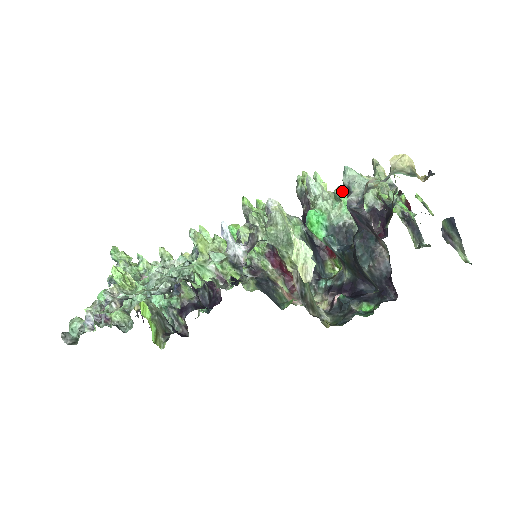
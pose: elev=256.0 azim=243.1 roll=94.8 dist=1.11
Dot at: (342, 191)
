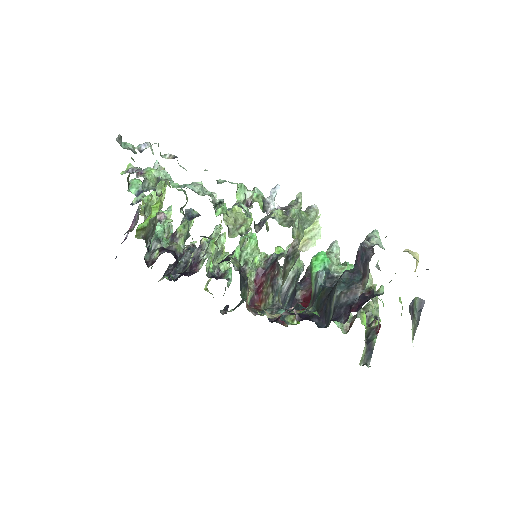
Dot at: occluded
